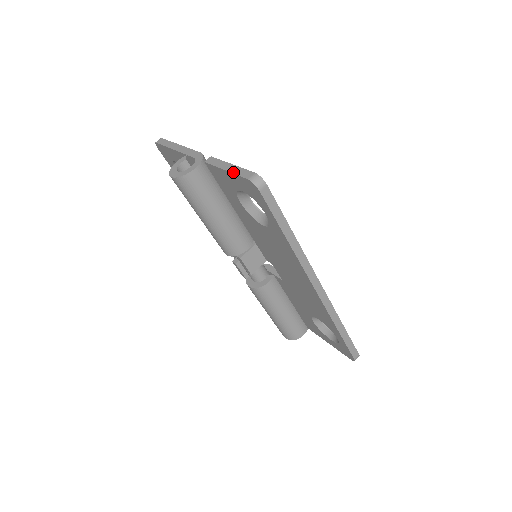
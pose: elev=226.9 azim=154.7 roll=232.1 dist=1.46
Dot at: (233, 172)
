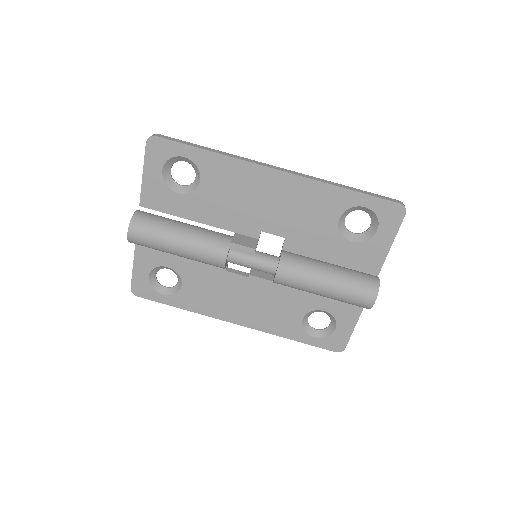
Dot at: occluded
